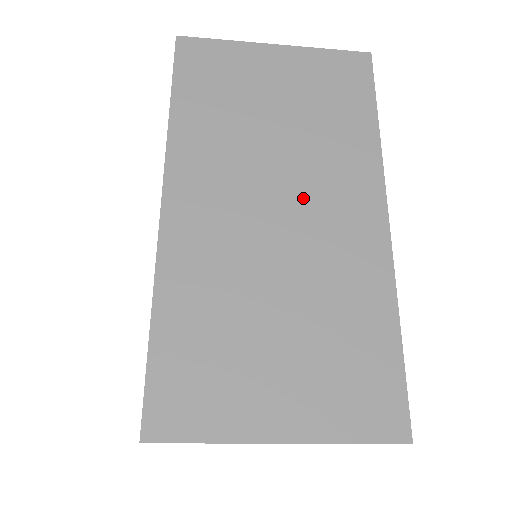
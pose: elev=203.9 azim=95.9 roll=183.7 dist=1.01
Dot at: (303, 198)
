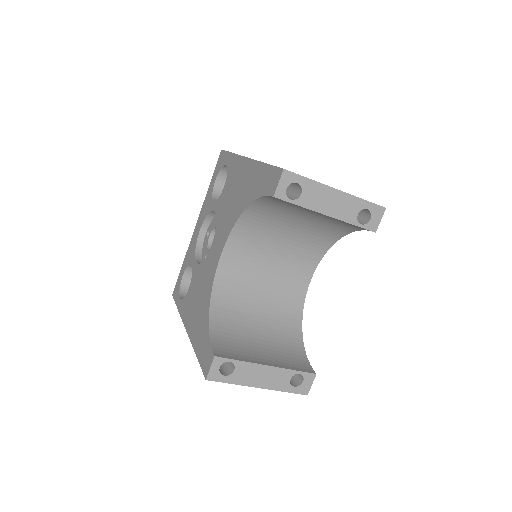
Dot at: occluded
